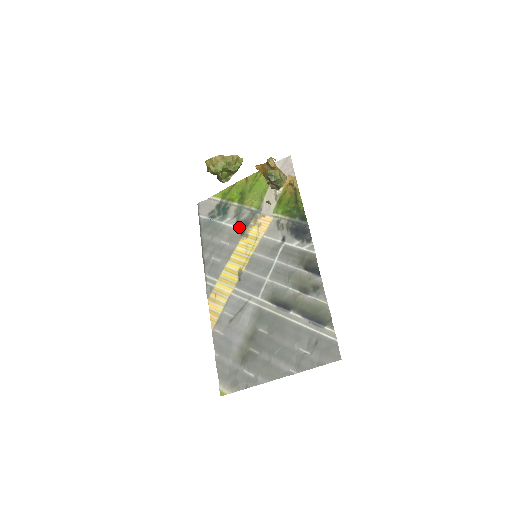
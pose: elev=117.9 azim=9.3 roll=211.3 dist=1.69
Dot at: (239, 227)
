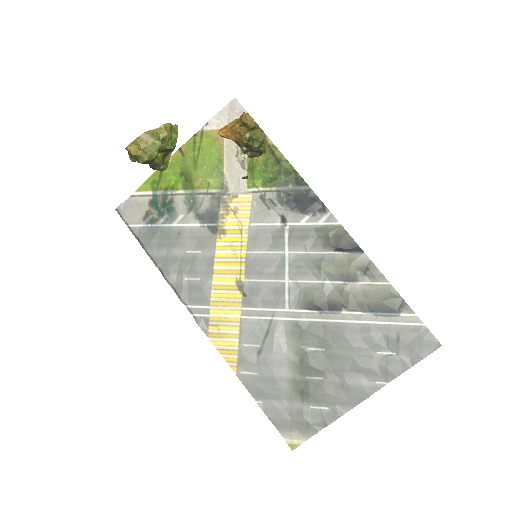
Dot at: (204, 223)
